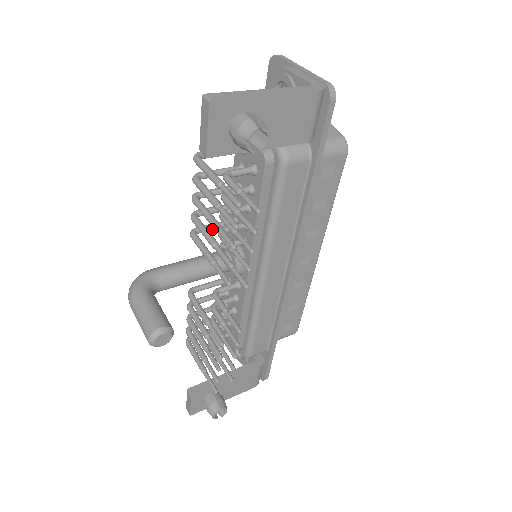
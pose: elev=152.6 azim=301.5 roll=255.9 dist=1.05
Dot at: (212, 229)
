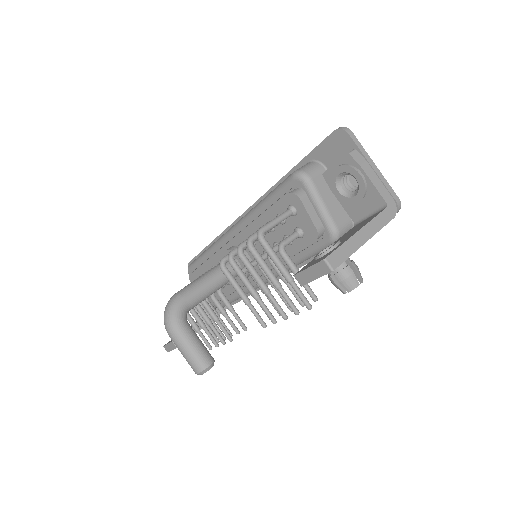
Dot at: (236, 255)
